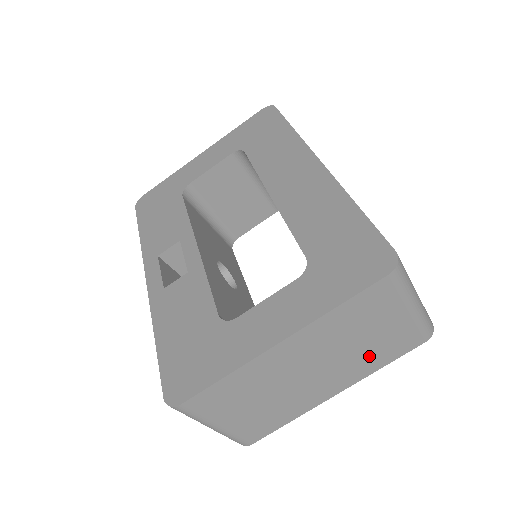
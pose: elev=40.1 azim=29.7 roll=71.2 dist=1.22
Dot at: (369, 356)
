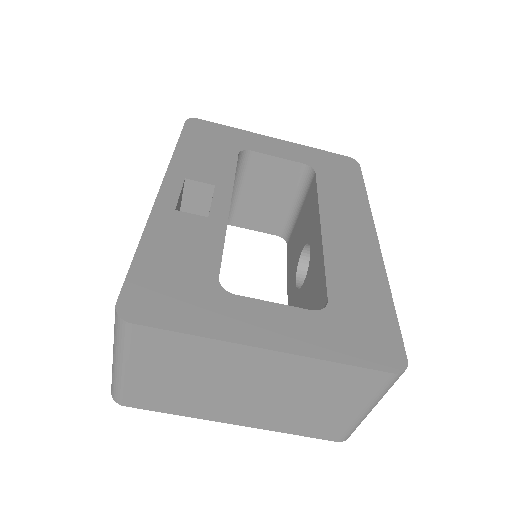
Dot at: (295, 417)
